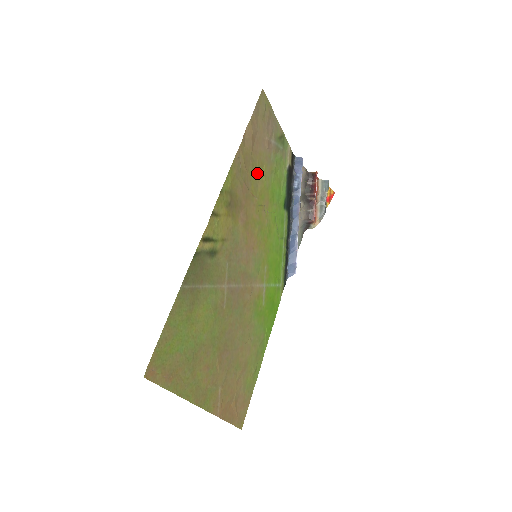
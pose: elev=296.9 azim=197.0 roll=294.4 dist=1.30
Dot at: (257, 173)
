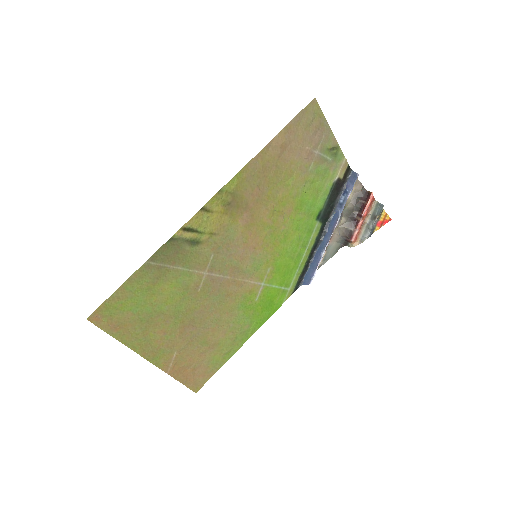
Dot at: (281, 180)
